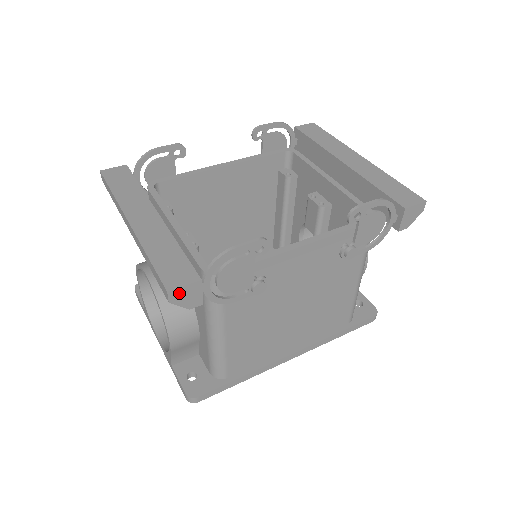
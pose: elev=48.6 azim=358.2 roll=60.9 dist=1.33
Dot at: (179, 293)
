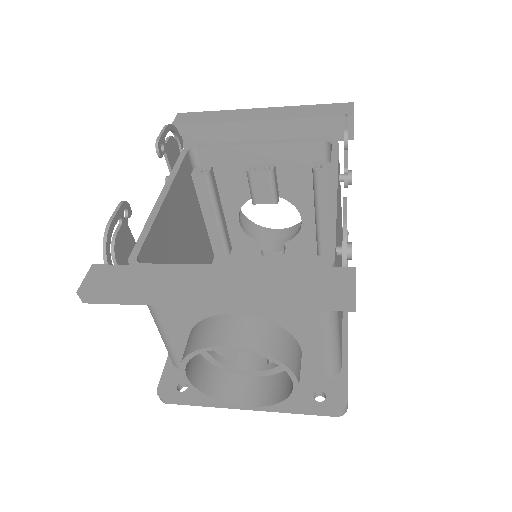
Dot at: occluded
